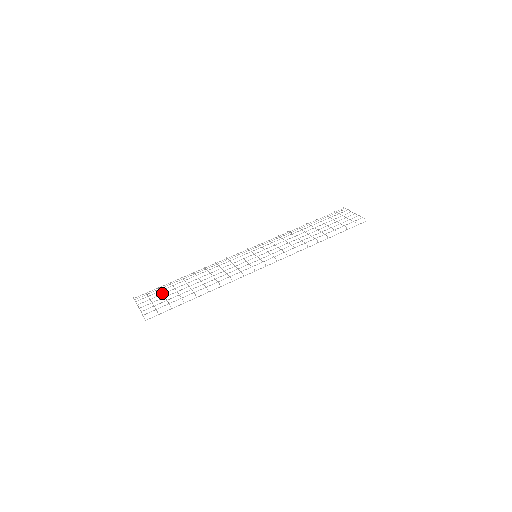
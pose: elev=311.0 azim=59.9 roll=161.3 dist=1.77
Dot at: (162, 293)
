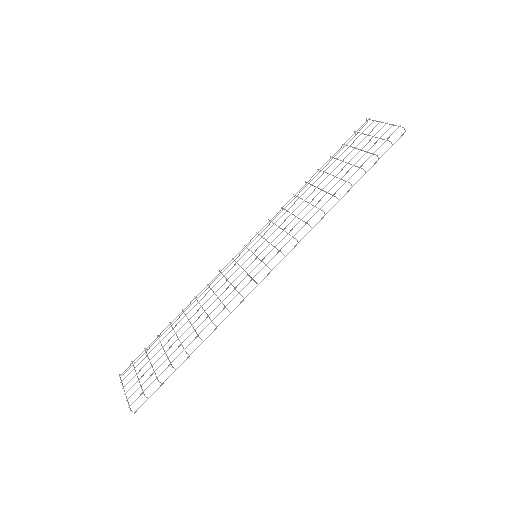
Dot at: occluded
